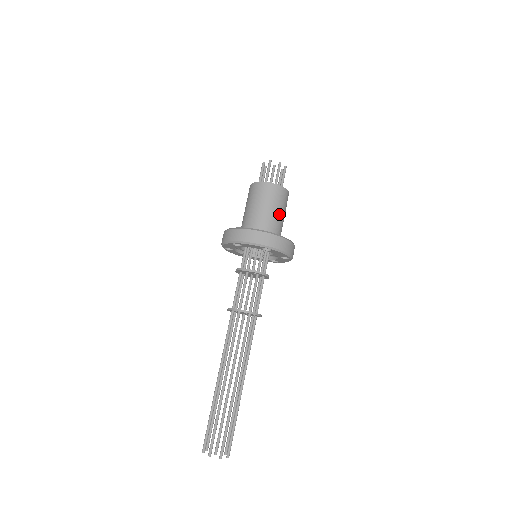
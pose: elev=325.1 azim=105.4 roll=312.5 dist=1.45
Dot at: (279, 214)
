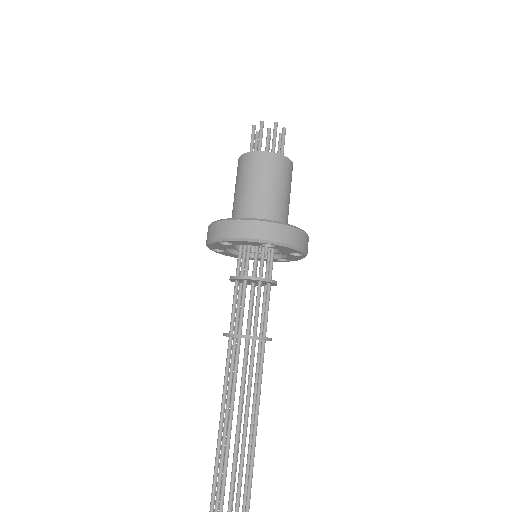
Dot at: (281, 194)
